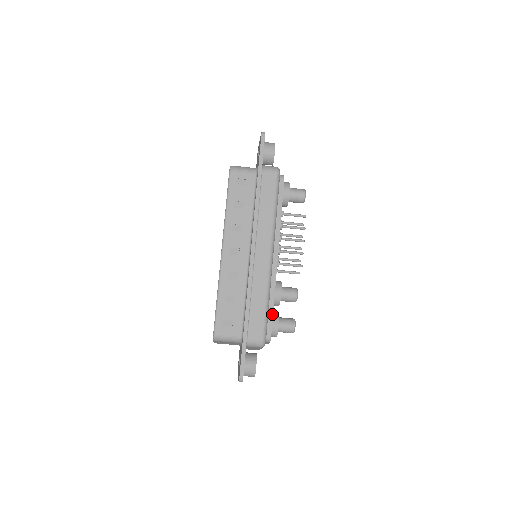
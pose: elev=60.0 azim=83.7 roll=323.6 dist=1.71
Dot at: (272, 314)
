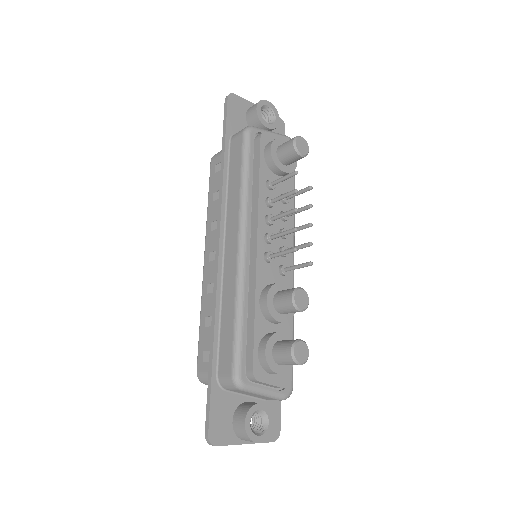
Dot at: (253, 334)
